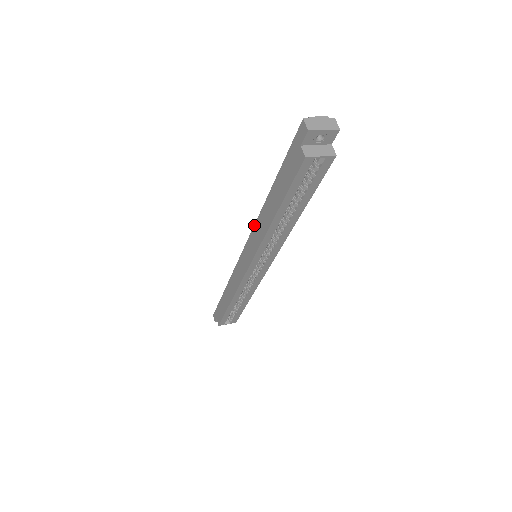
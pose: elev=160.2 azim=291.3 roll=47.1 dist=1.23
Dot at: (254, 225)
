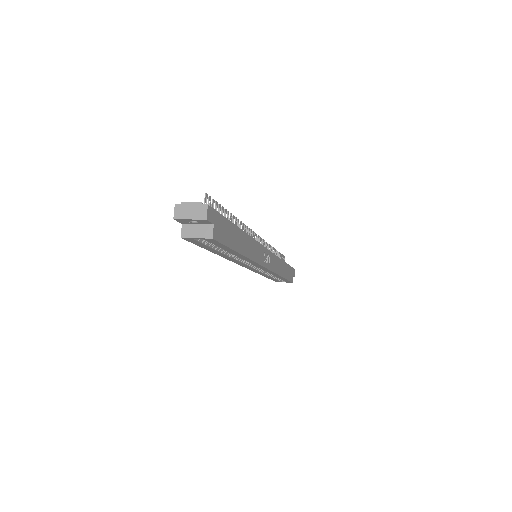
Dot at: occluded
